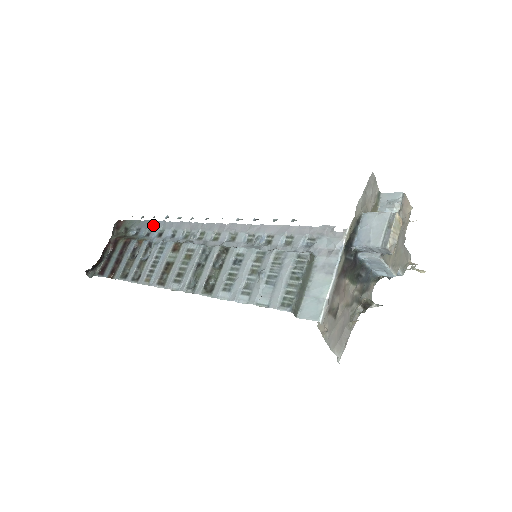
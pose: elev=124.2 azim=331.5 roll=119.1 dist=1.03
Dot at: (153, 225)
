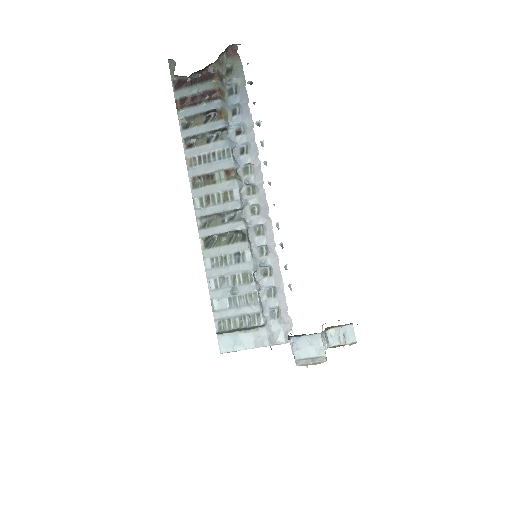
Dot at: (245, 111)
